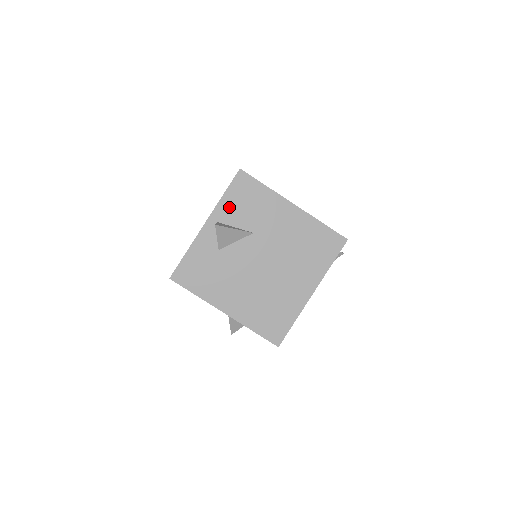
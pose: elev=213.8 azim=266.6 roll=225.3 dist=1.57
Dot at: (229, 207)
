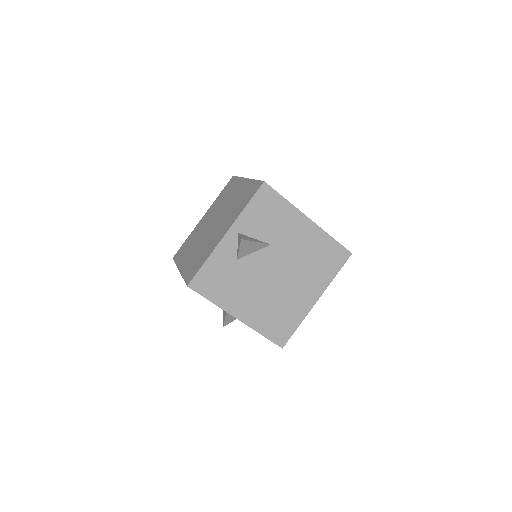
Dot at: (250, 219)
